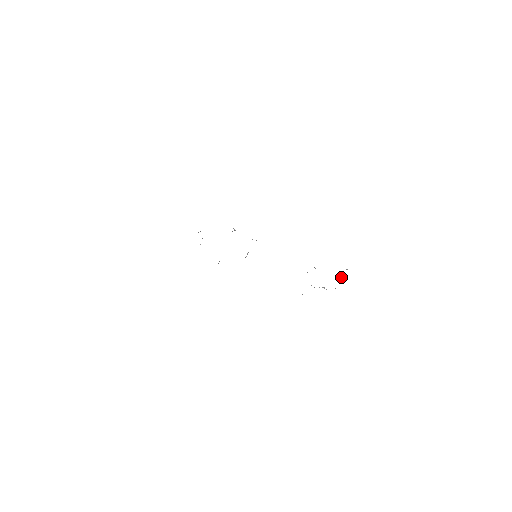
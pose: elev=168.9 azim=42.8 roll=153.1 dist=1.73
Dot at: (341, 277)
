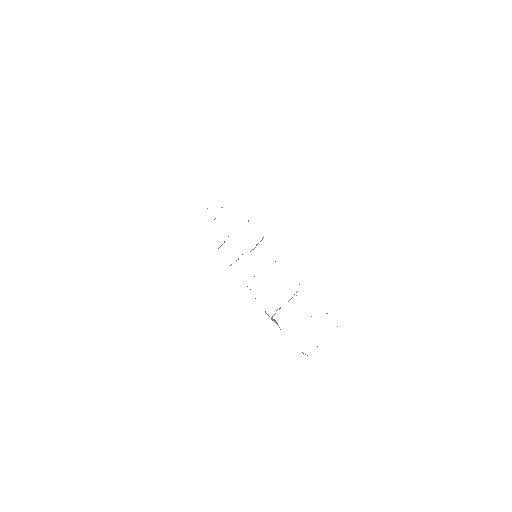
Dot at: occluded
